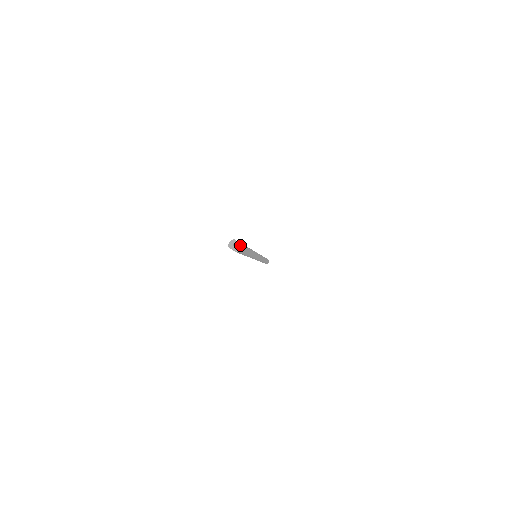
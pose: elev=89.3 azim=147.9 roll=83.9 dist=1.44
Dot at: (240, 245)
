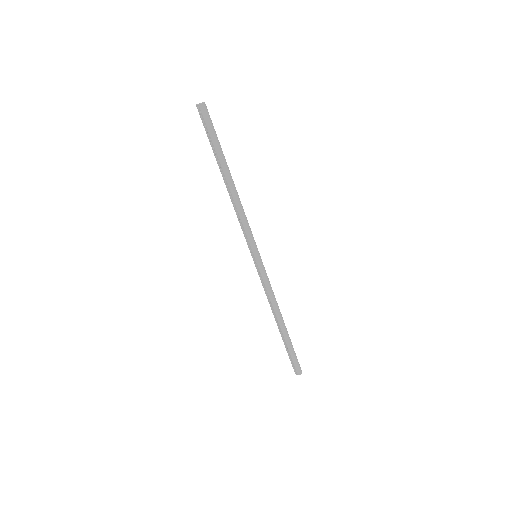
Dot at: (204, 102)
